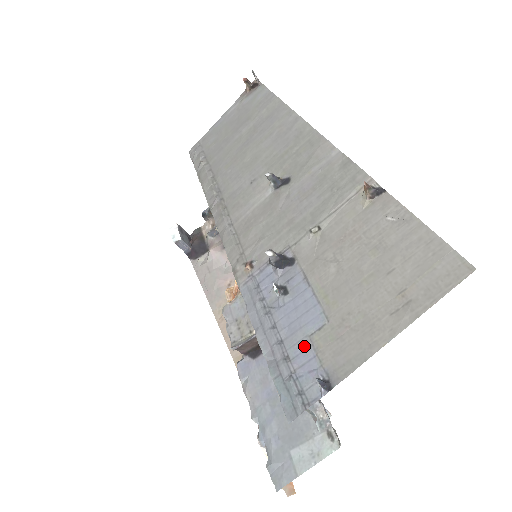
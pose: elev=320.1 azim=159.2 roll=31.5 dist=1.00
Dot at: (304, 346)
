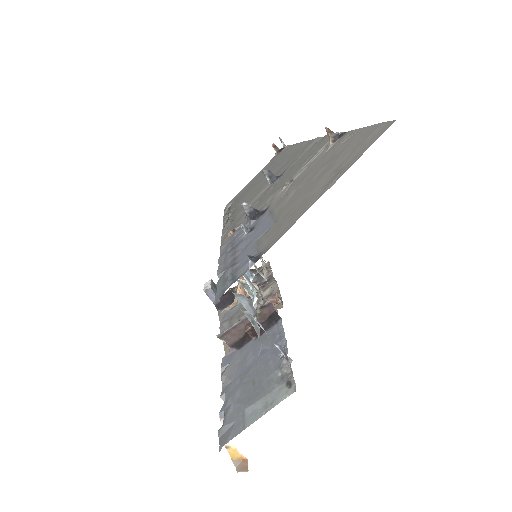
Dot at: (250, 249)
